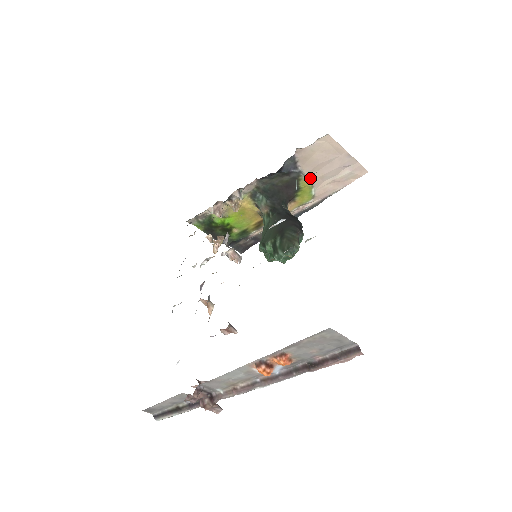
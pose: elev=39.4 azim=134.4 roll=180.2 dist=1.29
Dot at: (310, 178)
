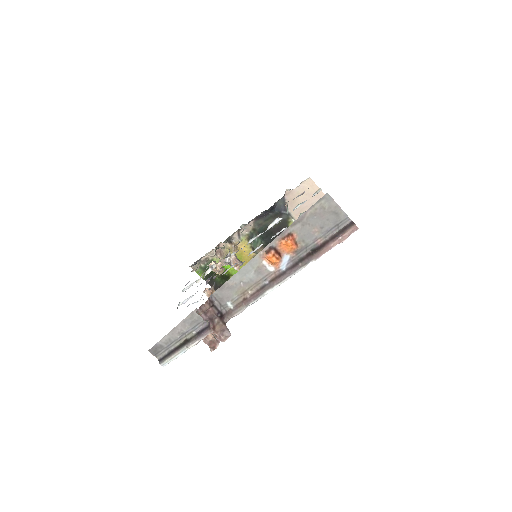
Dot at: occluded
